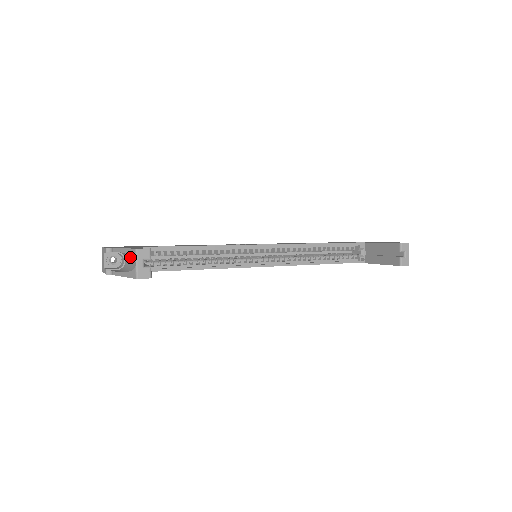
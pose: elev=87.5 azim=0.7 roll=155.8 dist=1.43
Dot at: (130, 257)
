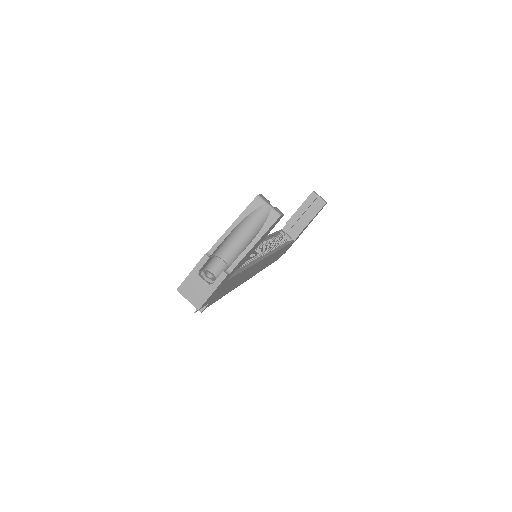
Dot at: (248, 221)
